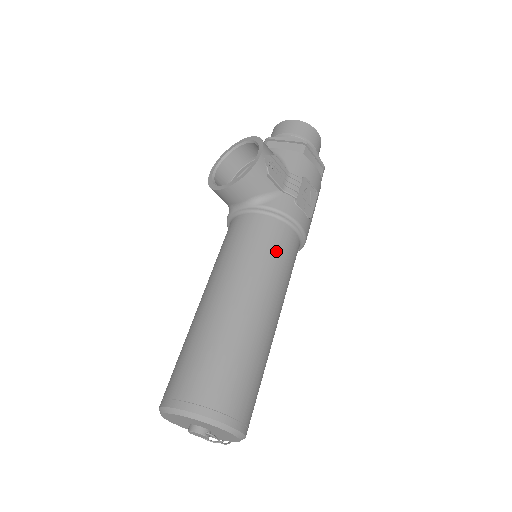
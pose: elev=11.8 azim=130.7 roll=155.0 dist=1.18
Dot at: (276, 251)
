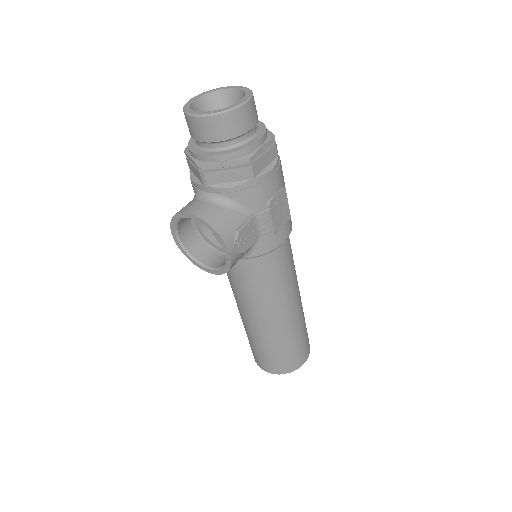
Dot at: (279, 275)
